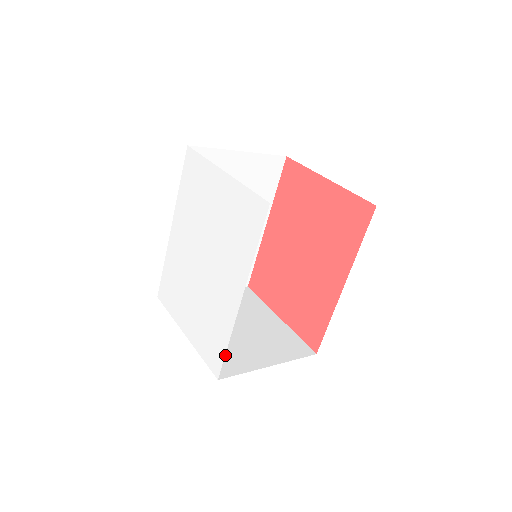
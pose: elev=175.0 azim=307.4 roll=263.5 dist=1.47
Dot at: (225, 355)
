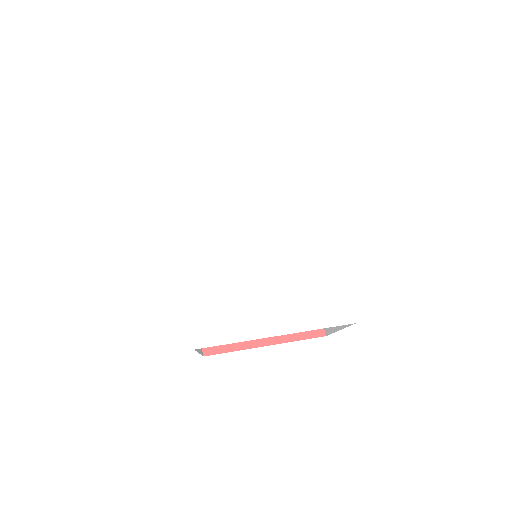
Dot at: occluded
